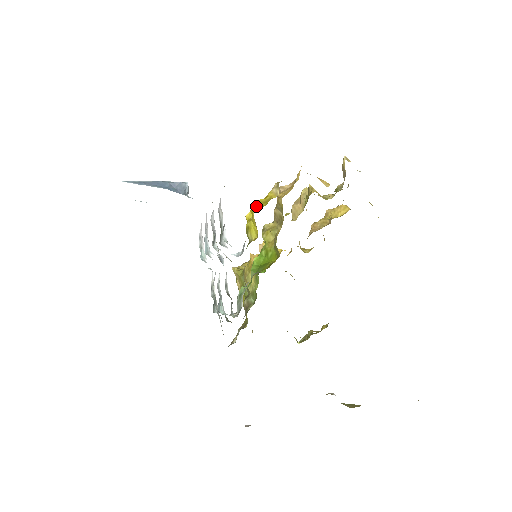
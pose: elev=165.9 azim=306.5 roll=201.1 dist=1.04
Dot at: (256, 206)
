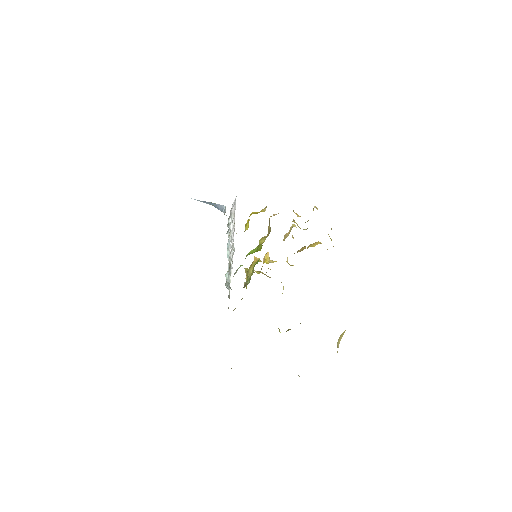
Dot at: occluded
